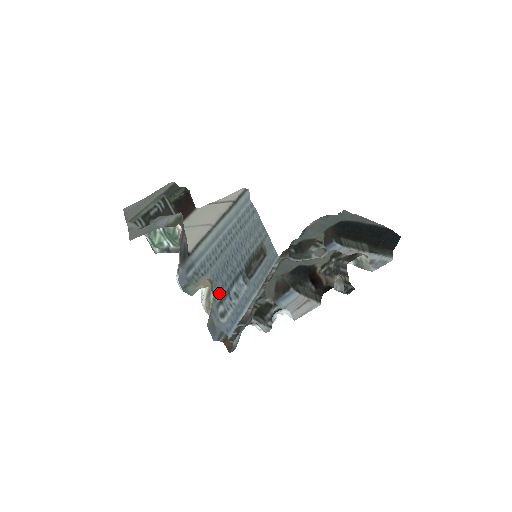
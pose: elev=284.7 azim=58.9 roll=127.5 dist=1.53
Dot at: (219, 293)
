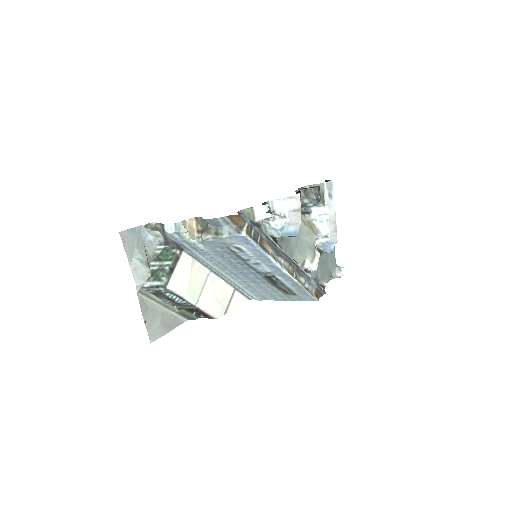
Dot at: (228, 253)
